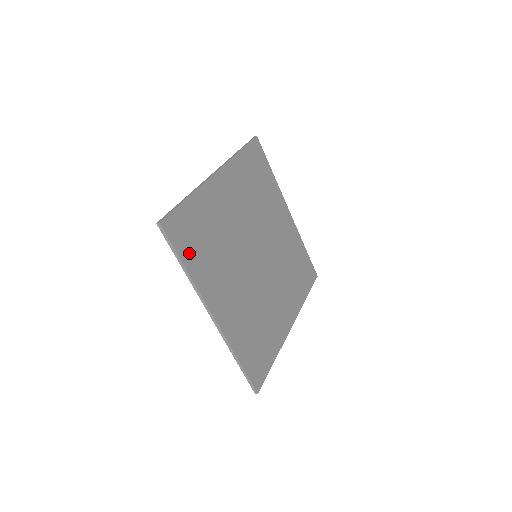
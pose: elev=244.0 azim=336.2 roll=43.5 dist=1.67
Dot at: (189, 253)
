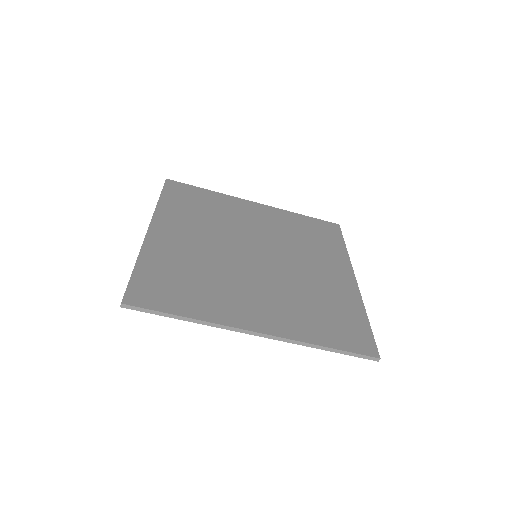
Dot at: (178, 303)
